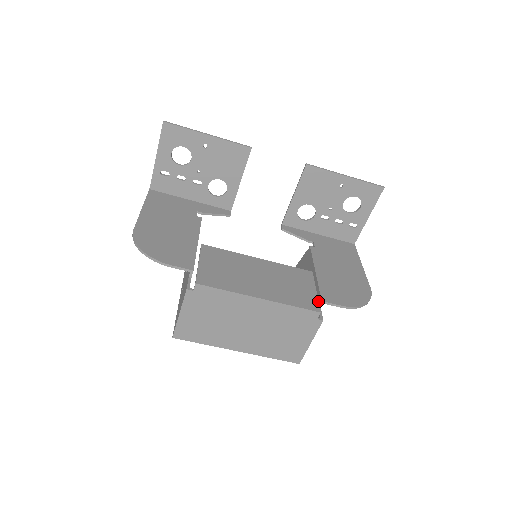
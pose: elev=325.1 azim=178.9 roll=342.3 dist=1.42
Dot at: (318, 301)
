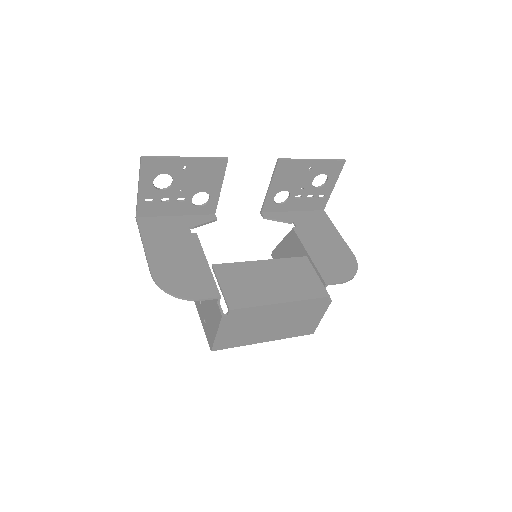
Dot at: (323, 286)
